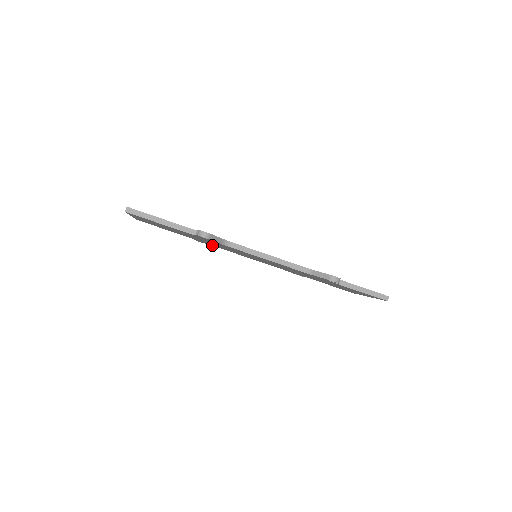
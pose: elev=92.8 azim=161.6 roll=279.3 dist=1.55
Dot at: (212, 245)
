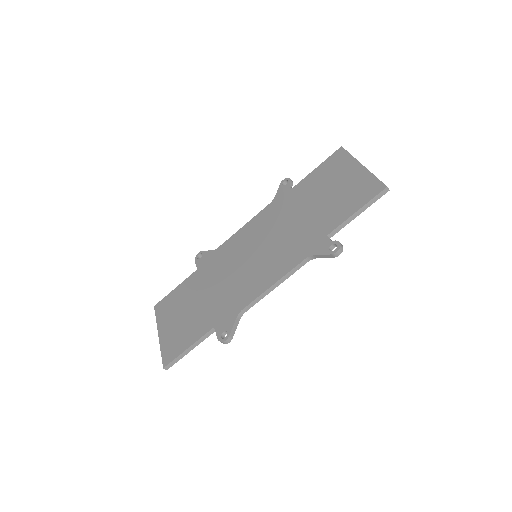
Dot at: occluded
